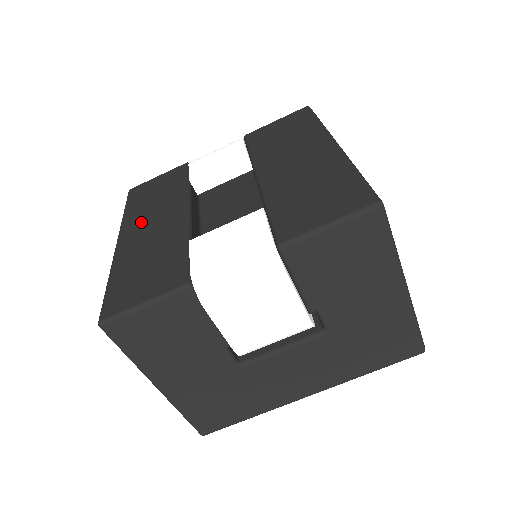
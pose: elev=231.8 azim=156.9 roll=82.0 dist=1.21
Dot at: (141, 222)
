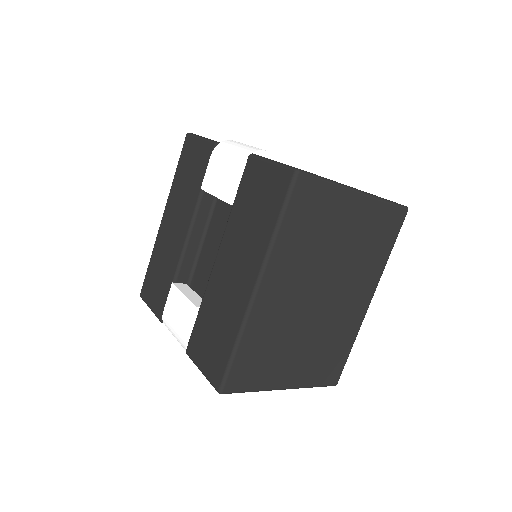
Dot at: (173, 211)
